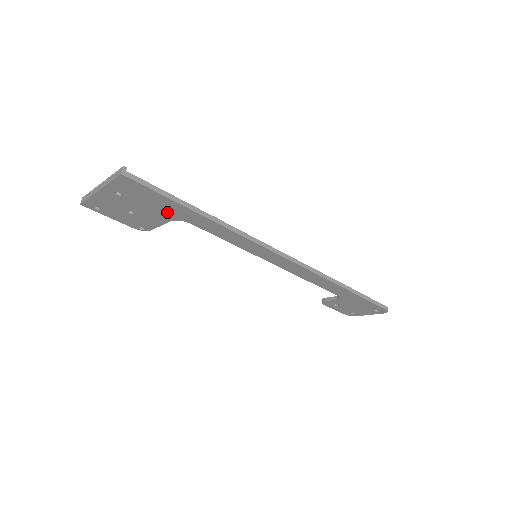
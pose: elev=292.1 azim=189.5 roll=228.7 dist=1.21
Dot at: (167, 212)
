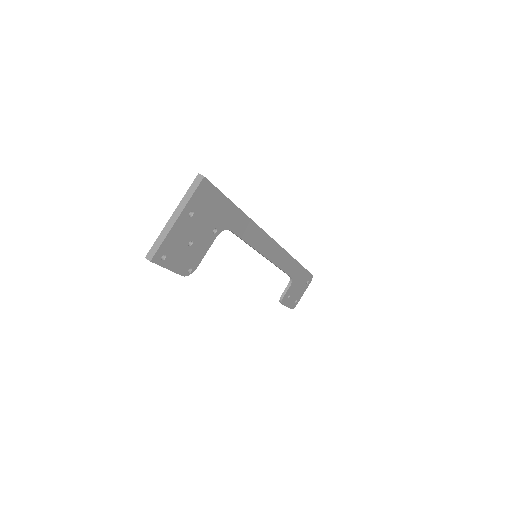
Dot at: (218, 222)
